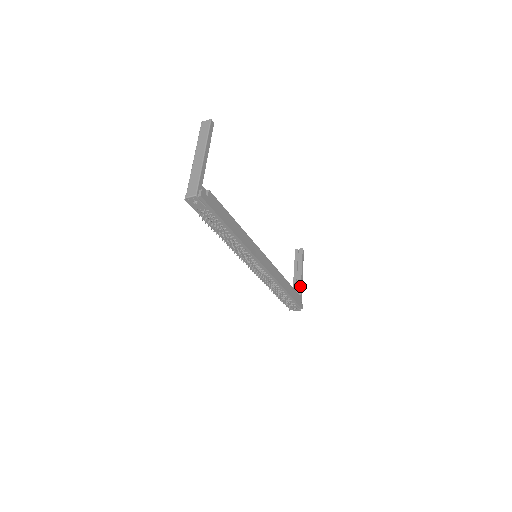
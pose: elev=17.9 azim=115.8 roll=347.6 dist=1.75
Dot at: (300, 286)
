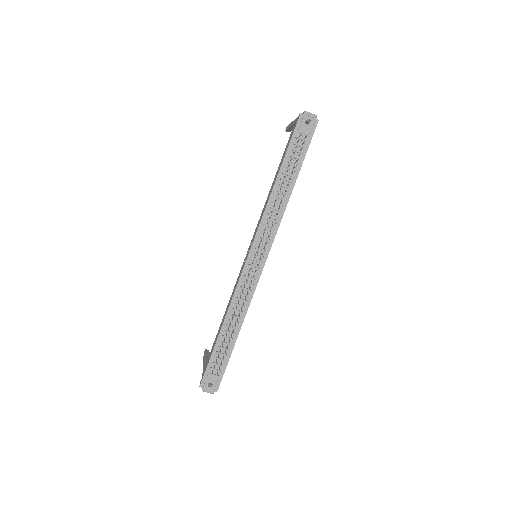
Dot at: occluded
